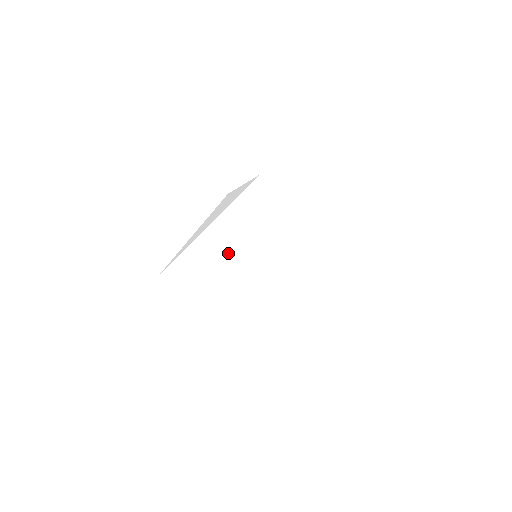
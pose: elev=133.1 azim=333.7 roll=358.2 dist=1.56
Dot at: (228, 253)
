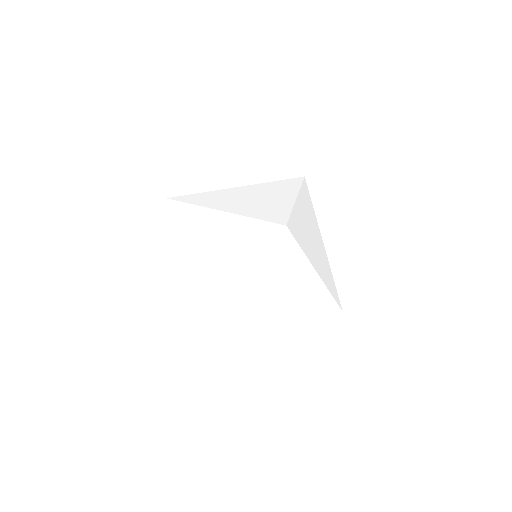
Dot at: (270, 295)
